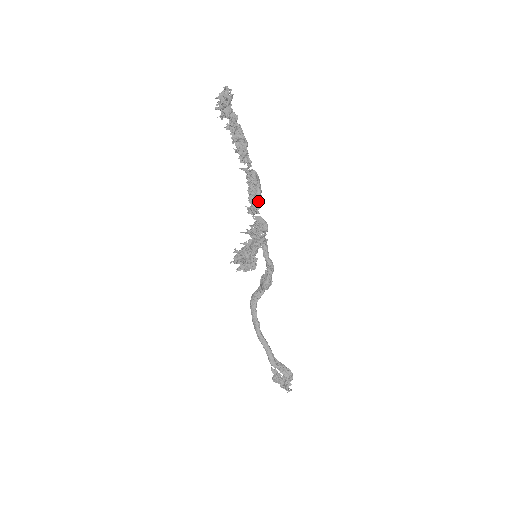
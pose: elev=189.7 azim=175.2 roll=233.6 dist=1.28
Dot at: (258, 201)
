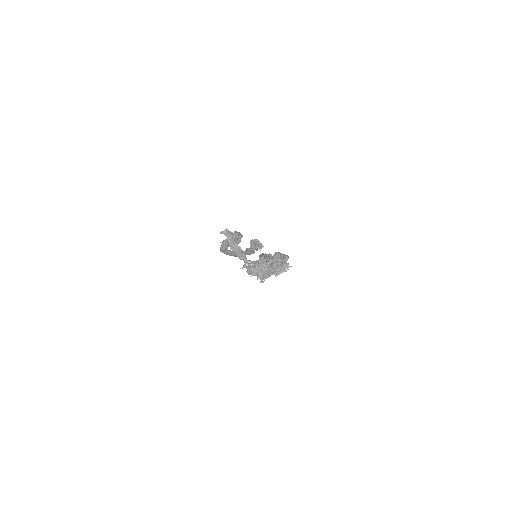
Dot at: occluded
